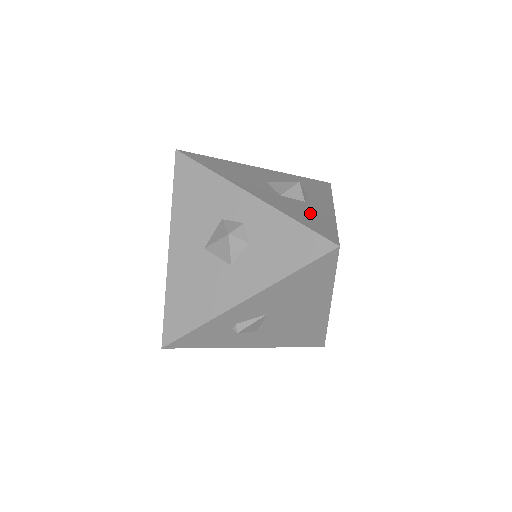
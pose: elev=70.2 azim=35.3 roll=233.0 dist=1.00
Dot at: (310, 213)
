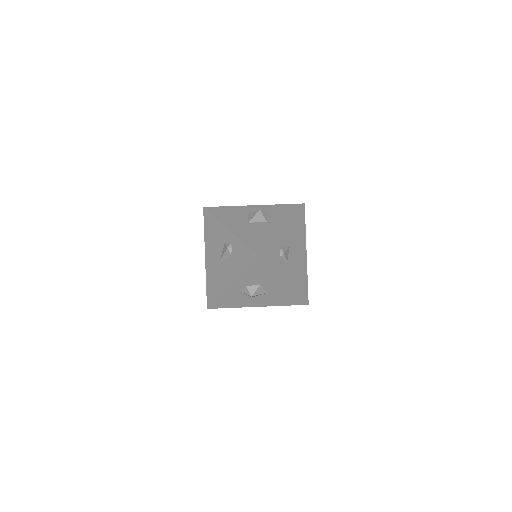
Dot at: occluded
